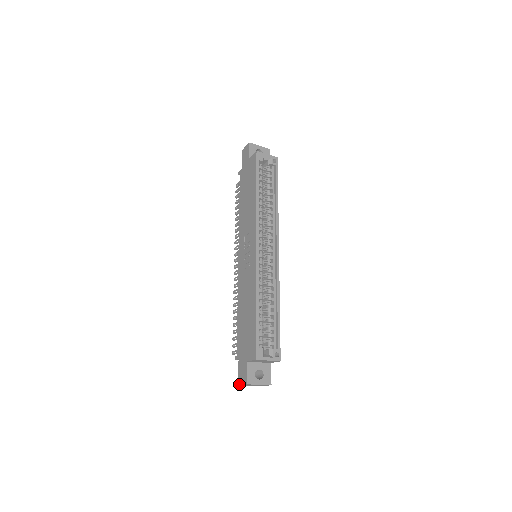
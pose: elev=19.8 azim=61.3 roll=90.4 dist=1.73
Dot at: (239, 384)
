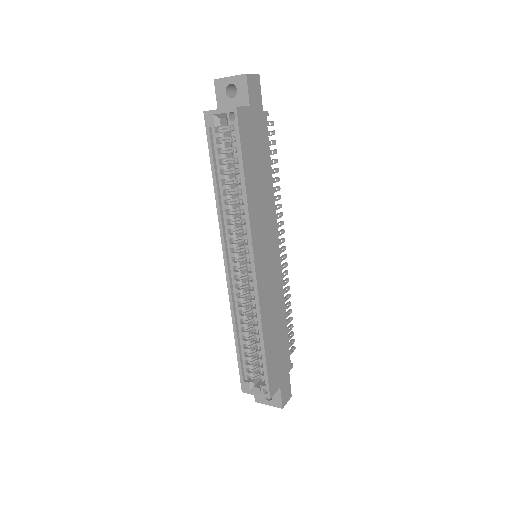
Dot at: occluded
